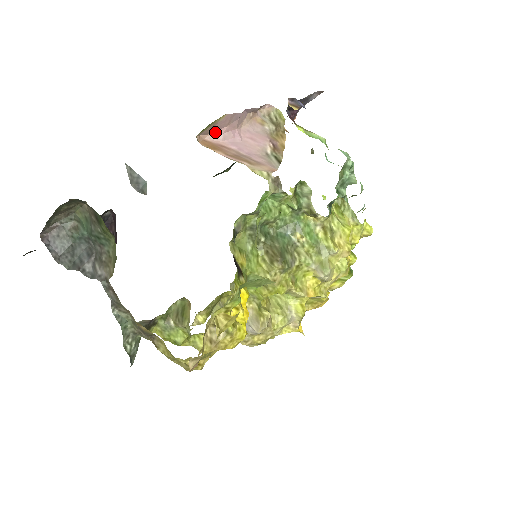
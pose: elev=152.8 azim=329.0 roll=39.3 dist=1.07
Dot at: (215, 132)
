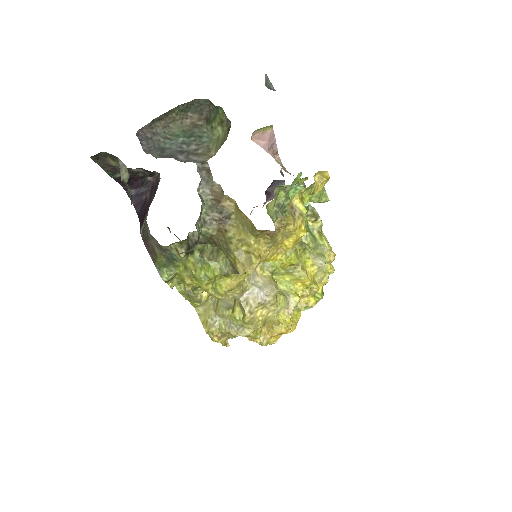
Dot at: (260, 141)
